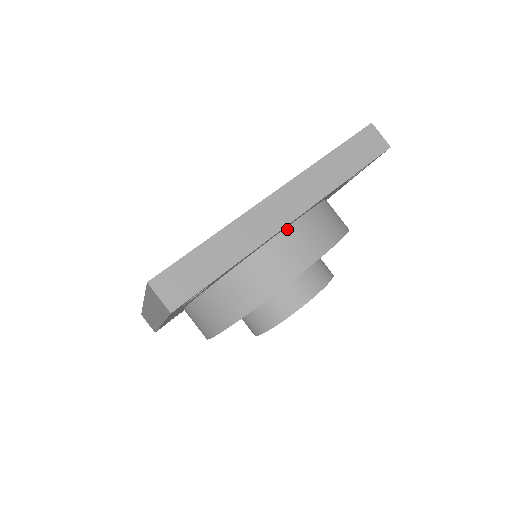
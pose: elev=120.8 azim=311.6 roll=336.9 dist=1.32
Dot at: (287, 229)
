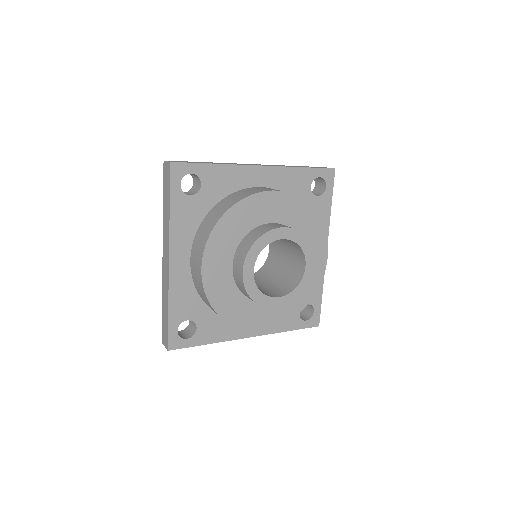
Dot at: (263, 187)
